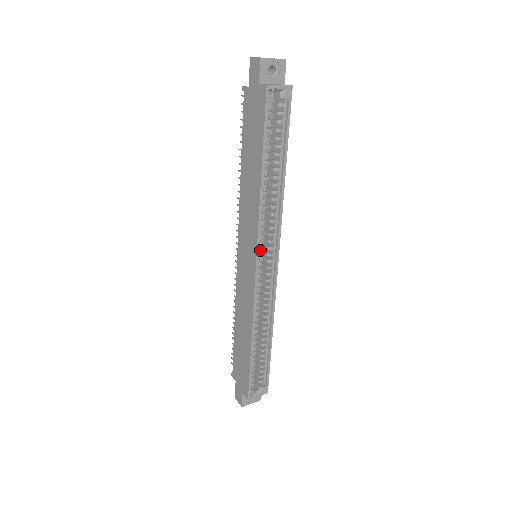
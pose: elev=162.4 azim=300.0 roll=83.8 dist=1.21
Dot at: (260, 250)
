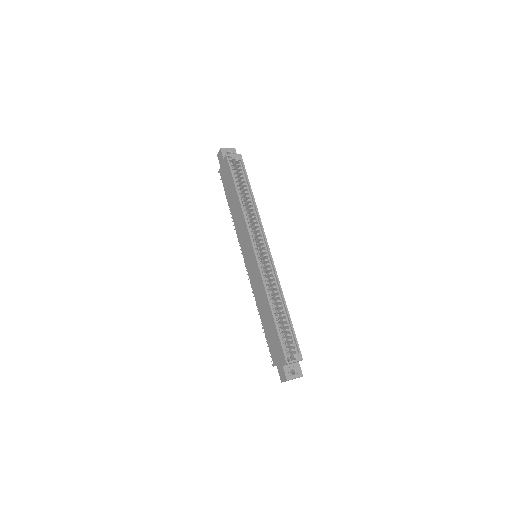
Dot at: (254, 243)
